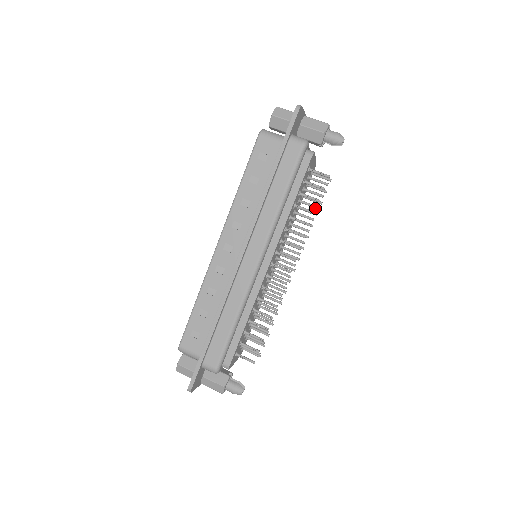
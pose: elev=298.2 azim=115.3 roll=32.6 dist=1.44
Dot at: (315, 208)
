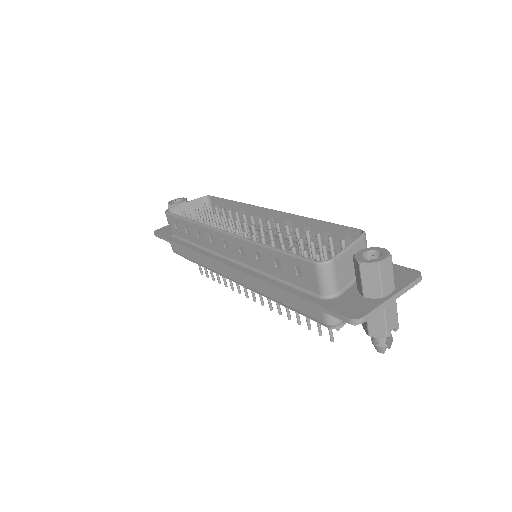
Dot at: occluded
